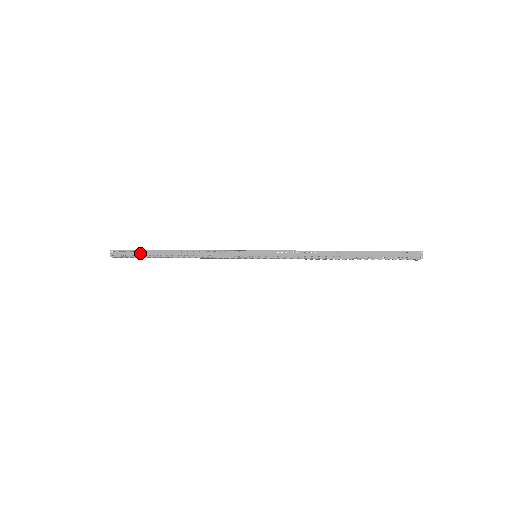
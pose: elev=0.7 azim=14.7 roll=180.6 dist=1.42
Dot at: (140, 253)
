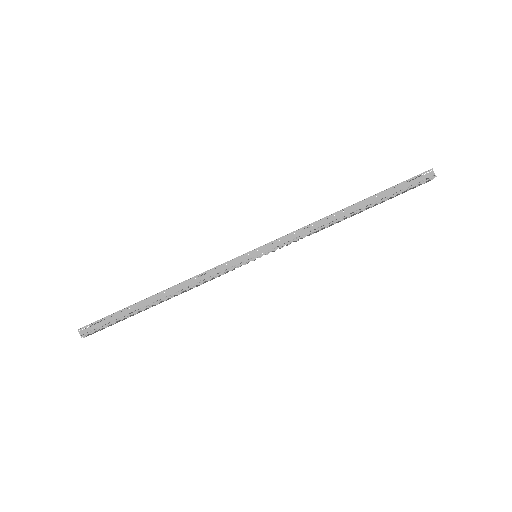
Dot at: (118, 316)
